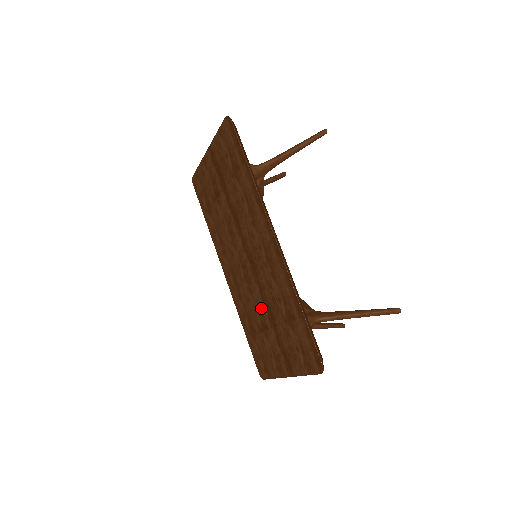
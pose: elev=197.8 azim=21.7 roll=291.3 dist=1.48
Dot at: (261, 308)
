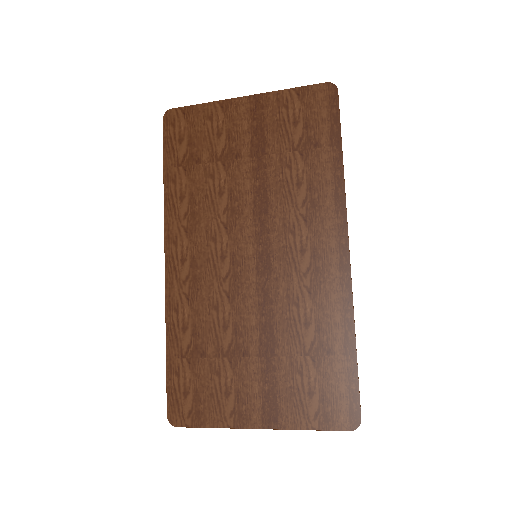
Dot at: (247, 325)
